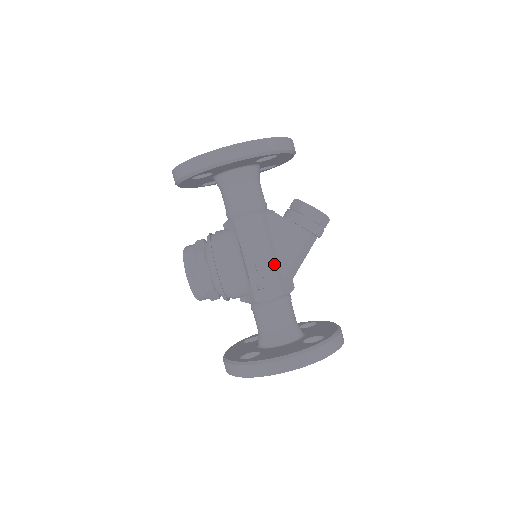
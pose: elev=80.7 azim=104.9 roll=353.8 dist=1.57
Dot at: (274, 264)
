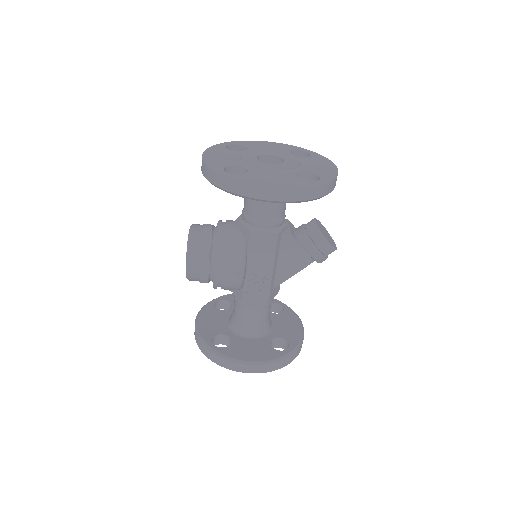
Dot at: (271, 278)
